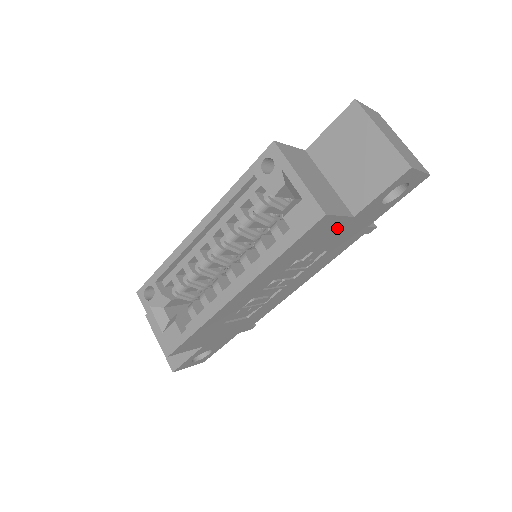
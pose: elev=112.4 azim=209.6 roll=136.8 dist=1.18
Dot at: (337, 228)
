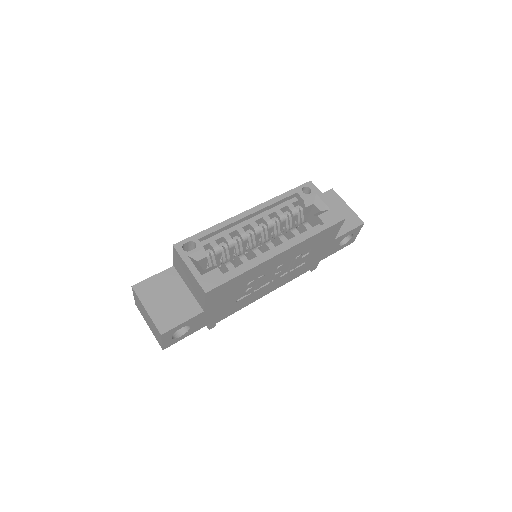
Dot at: (328, 241)
